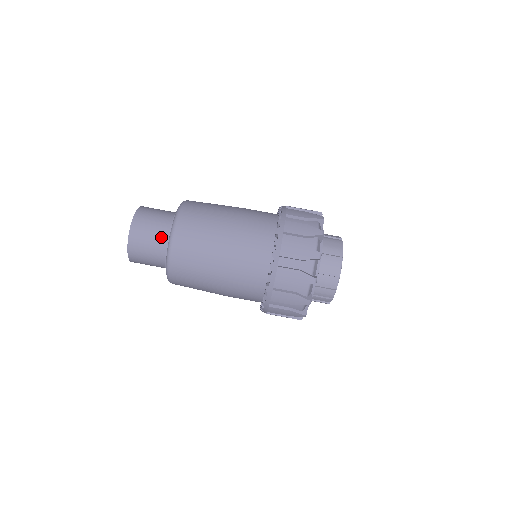
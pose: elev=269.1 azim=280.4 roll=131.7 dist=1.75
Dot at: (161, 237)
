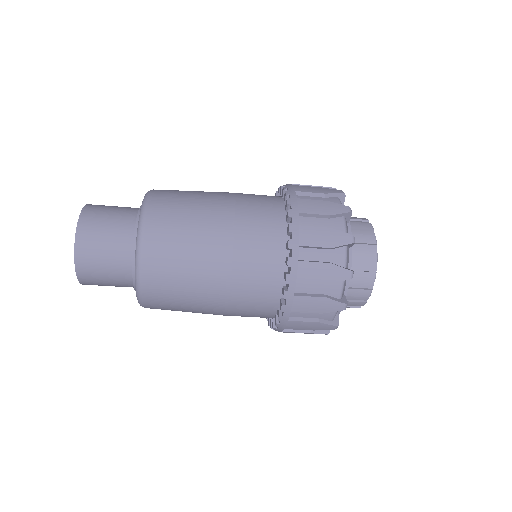
Dot at: (124, 284)
